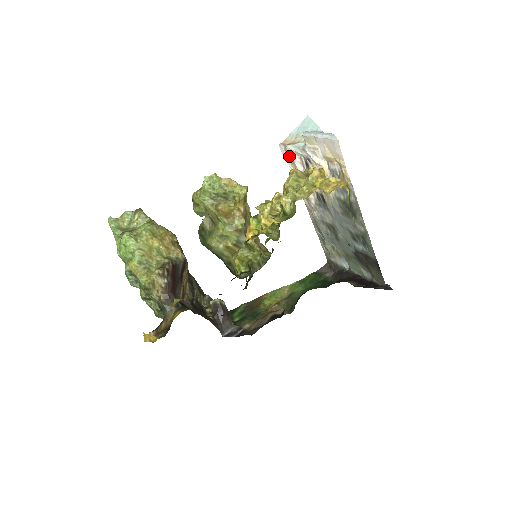
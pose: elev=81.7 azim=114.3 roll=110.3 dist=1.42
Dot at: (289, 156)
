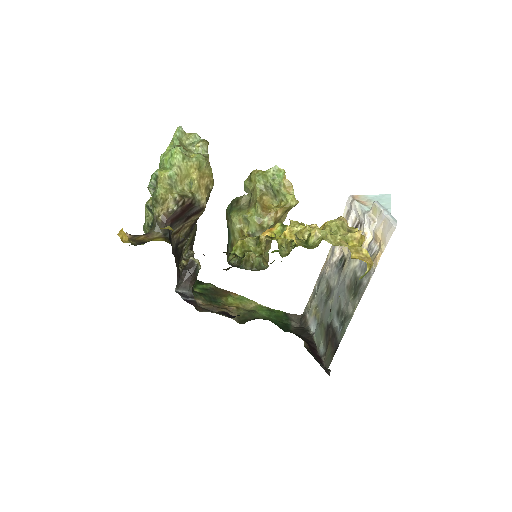
Dot at: (349, 210)
